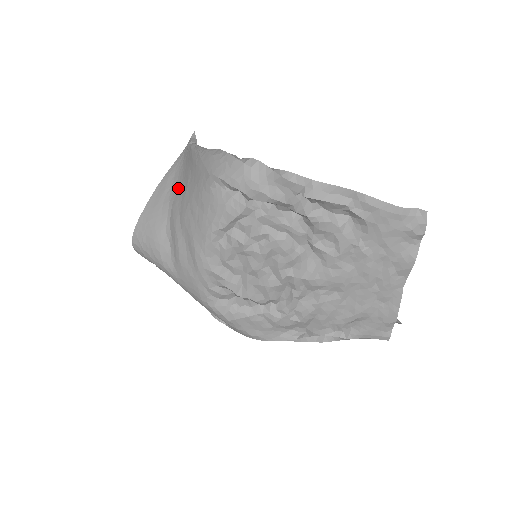
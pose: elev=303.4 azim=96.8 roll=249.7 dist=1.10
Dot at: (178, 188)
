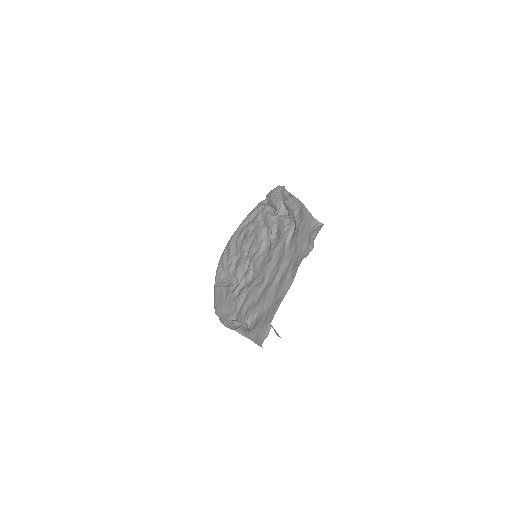
Dot at: occluded
